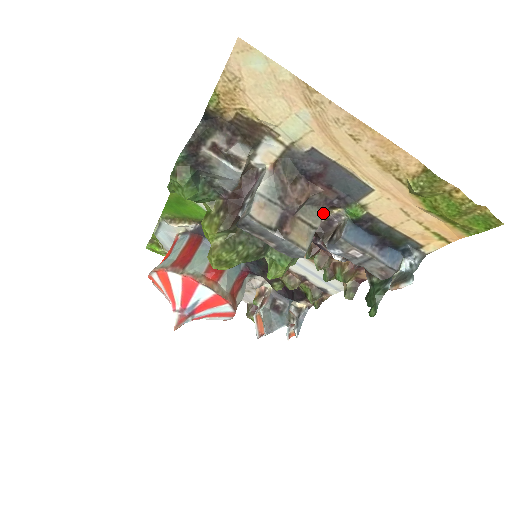
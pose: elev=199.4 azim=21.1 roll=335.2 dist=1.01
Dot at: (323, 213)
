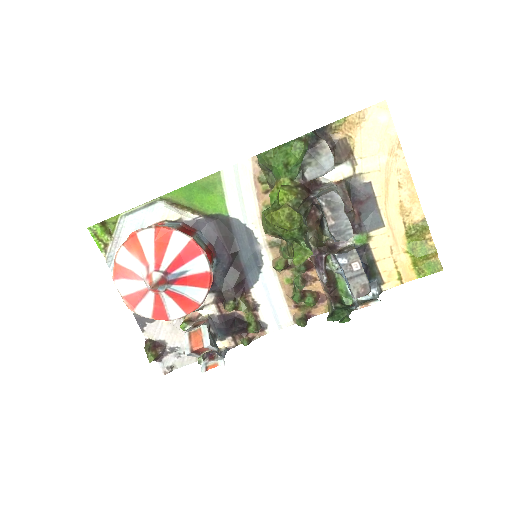
Dot at: occluded
